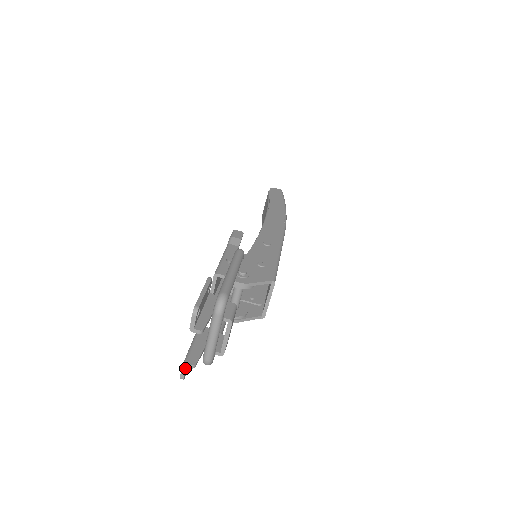
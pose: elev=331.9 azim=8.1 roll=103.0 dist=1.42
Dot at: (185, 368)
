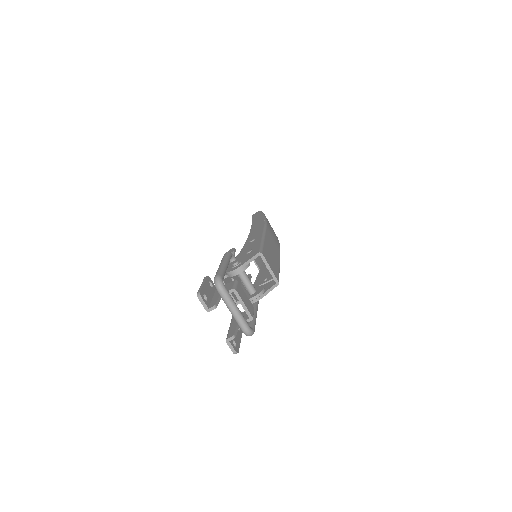
Dot at: (229, 343)
